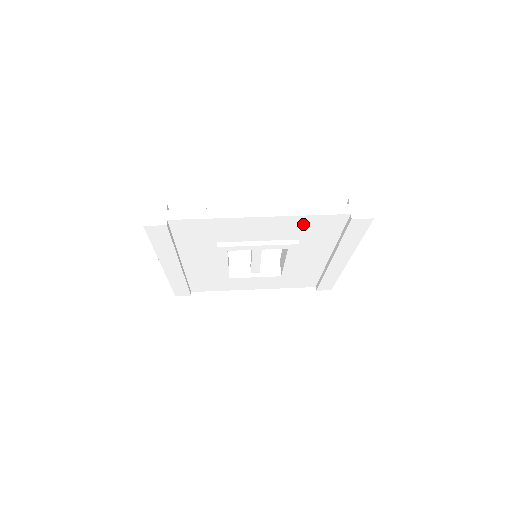
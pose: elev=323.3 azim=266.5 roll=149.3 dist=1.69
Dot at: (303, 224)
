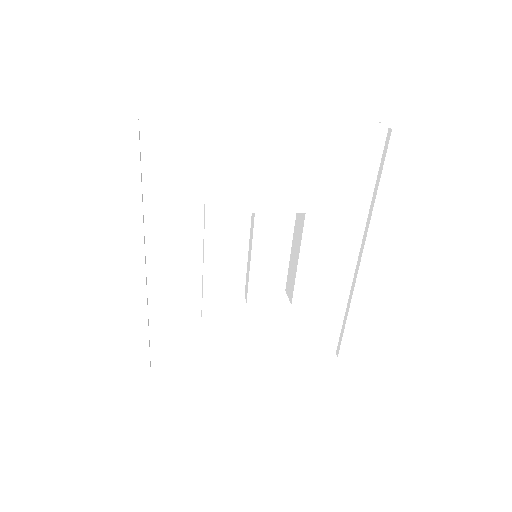
Dot at: (327, 151)
